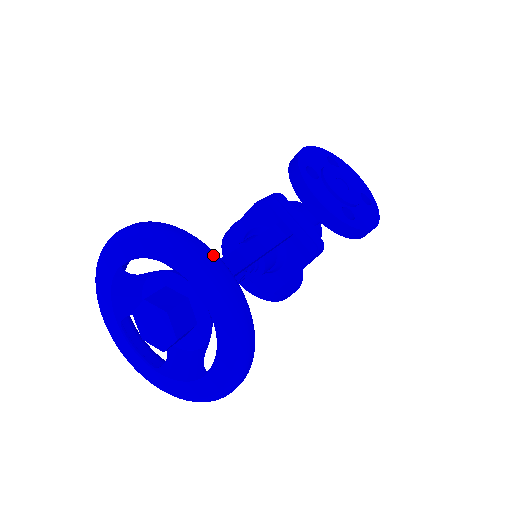
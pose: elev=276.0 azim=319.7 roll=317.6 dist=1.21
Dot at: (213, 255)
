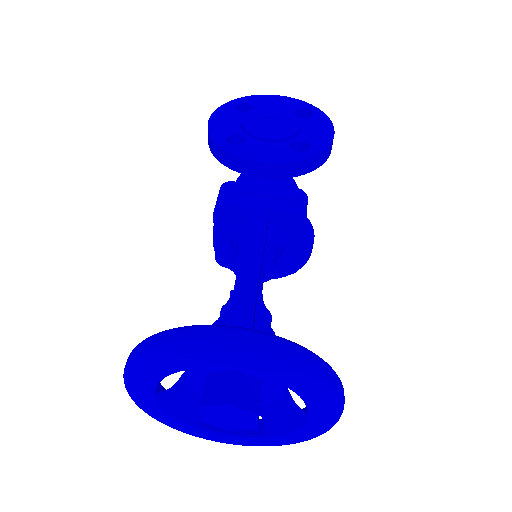
Dot at: (221, 331)
